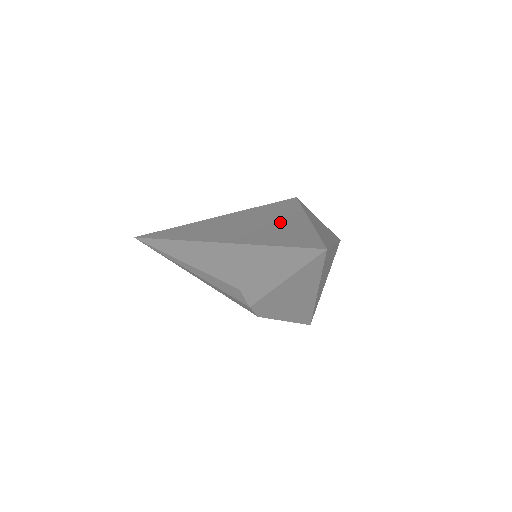
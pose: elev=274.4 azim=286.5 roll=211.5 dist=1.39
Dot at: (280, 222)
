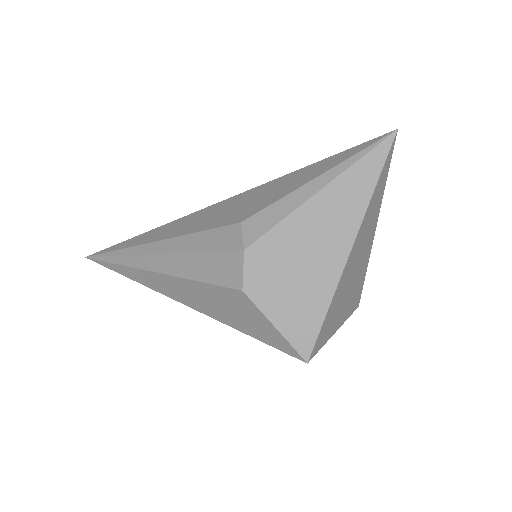
Dot at: occluded
